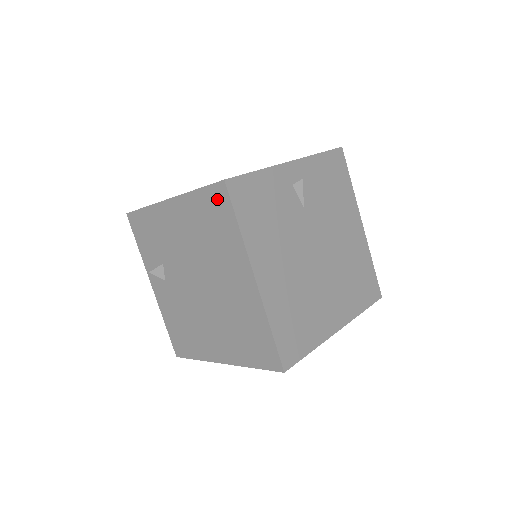
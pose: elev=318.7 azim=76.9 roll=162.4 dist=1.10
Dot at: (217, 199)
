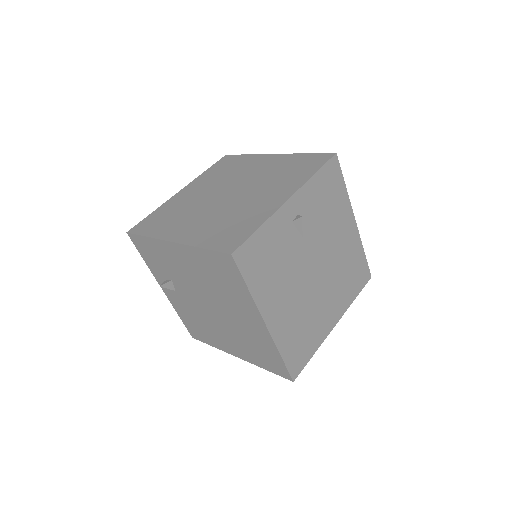
Dot at: (225, 263)
